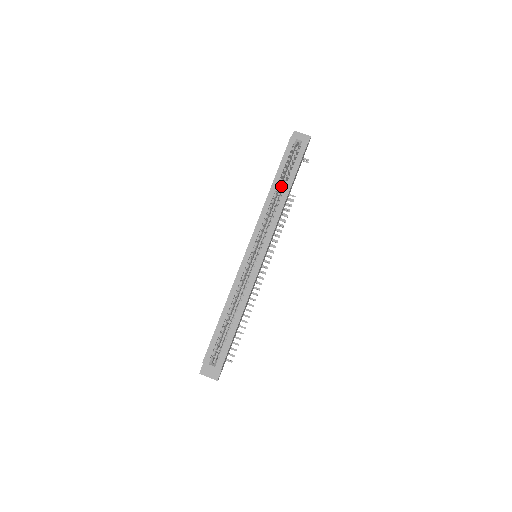
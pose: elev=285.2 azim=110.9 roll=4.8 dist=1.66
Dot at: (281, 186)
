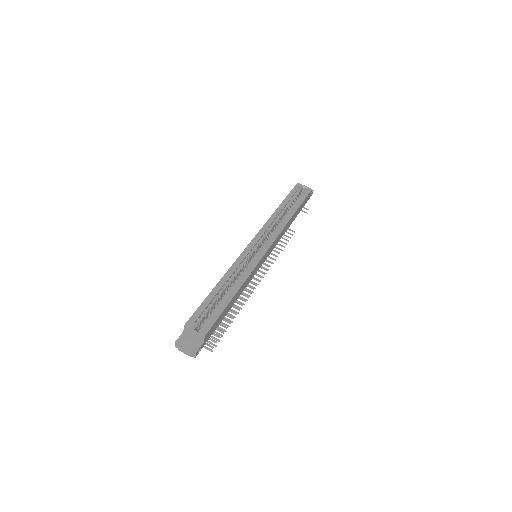
Dot at: occluded
